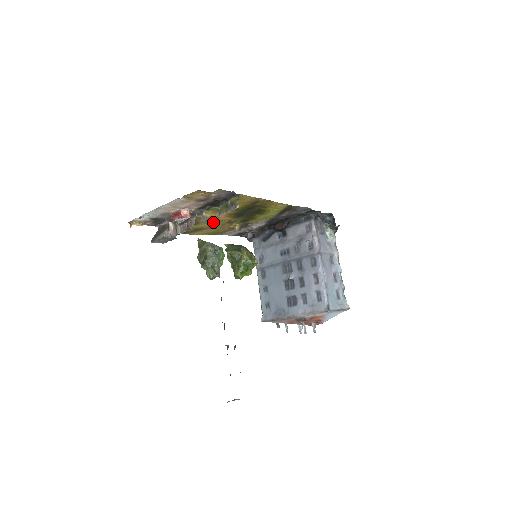
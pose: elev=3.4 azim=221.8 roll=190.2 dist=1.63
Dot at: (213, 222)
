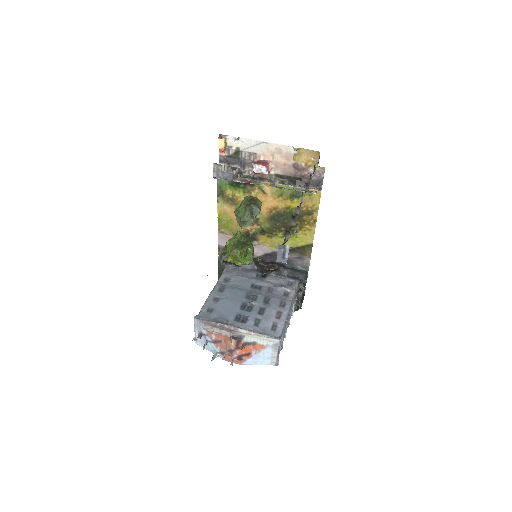
Dot at: occluded
